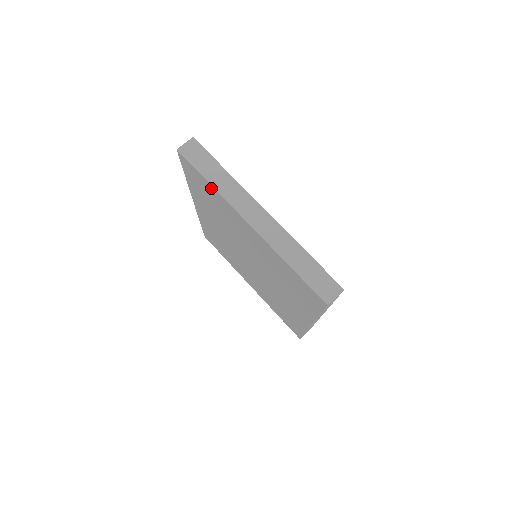
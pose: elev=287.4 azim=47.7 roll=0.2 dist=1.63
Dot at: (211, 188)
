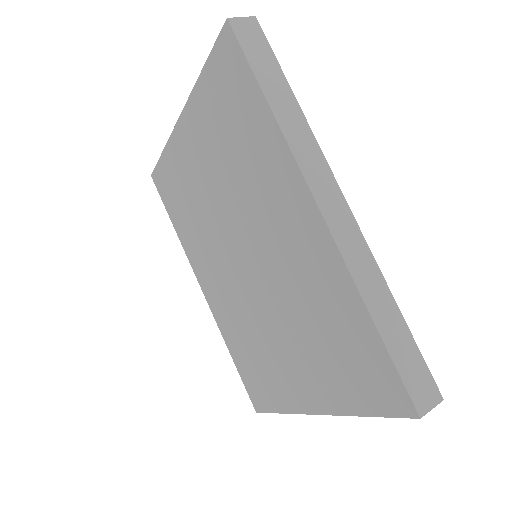
Dot at: (166, 158)
